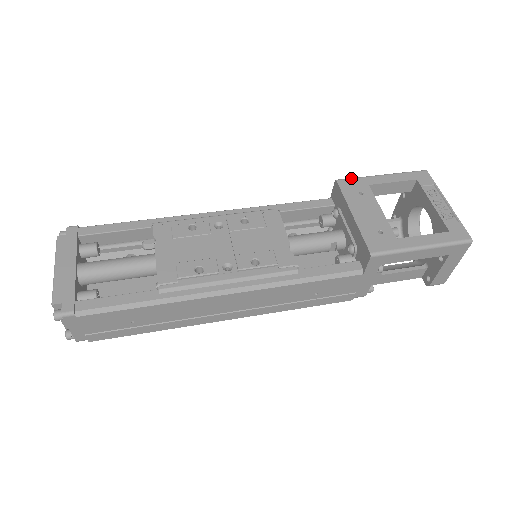
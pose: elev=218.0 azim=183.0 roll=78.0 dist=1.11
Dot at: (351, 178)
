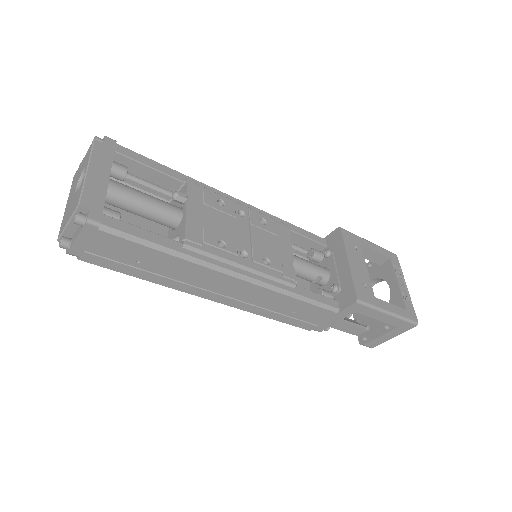
Dot at: (350, 232)
